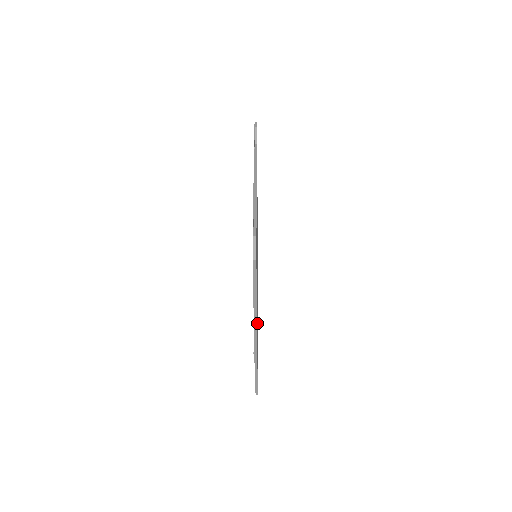
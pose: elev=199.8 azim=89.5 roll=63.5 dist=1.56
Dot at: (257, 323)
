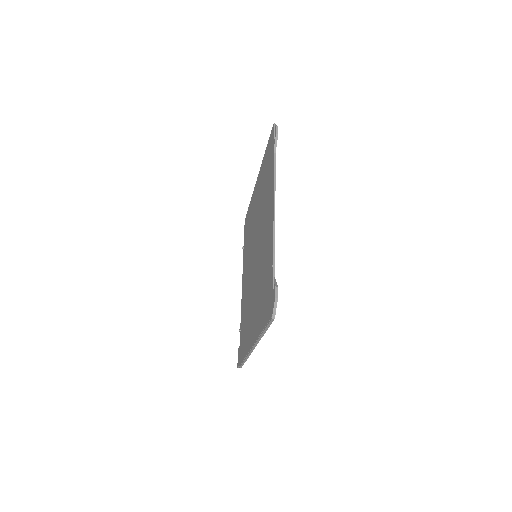
Dot at: occluded
